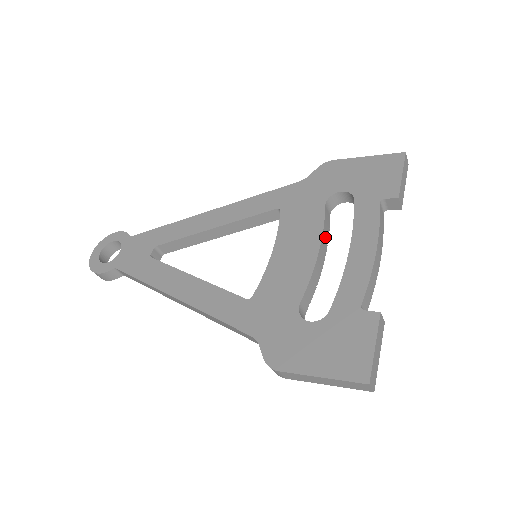
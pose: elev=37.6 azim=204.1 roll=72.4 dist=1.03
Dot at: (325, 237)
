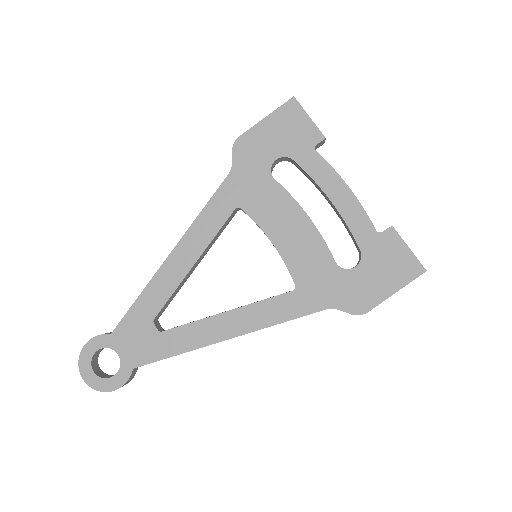
Dot at: (296, 203)
